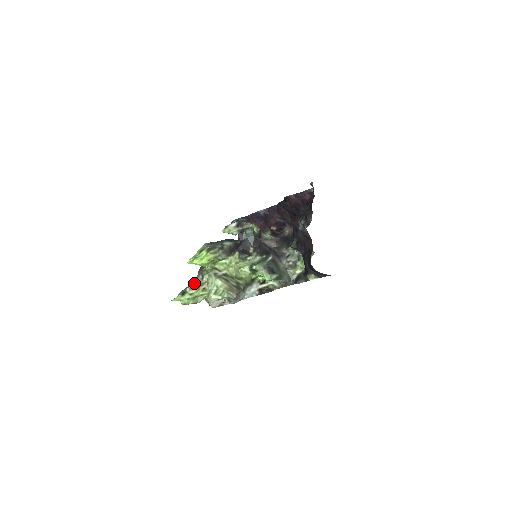
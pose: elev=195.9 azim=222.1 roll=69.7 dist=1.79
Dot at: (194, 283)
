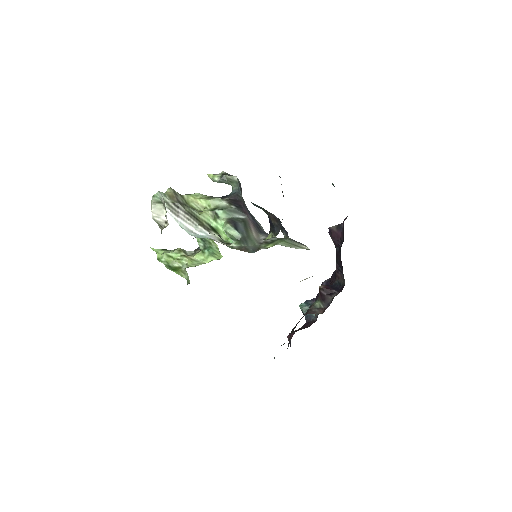
Dot at: (181, 249)
